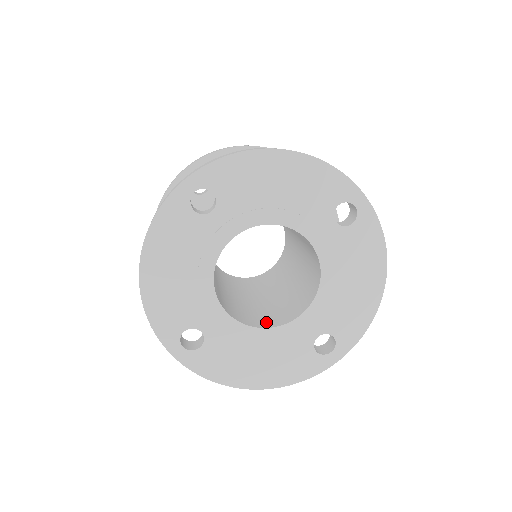
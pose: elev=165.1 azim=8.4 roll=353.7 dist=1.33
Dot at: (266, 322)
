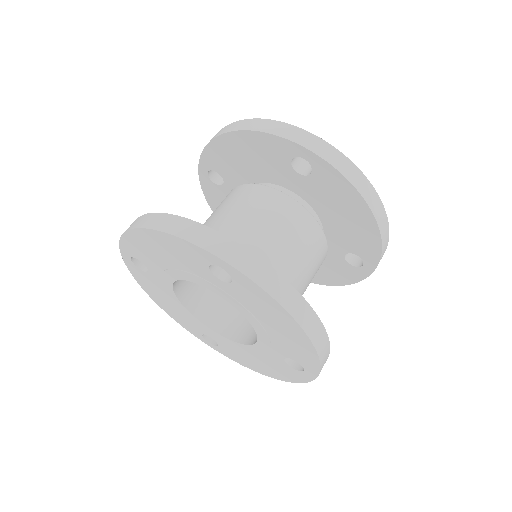
Dot at: (196, 302)
